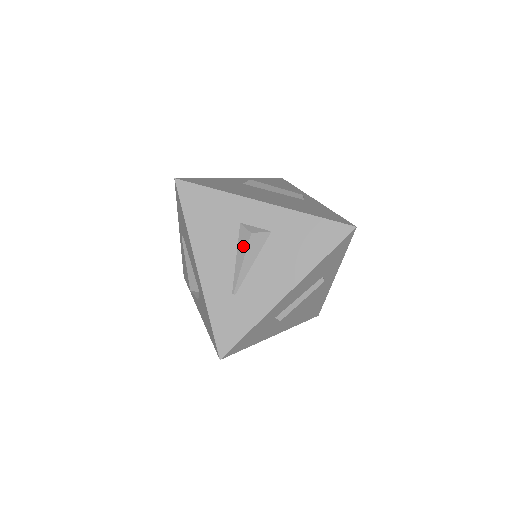
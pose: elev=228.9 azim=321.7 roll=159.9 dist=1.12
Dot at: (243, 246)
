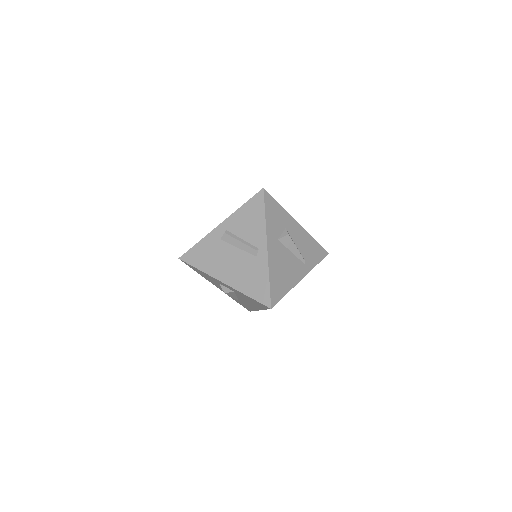
Dot at: occluded
